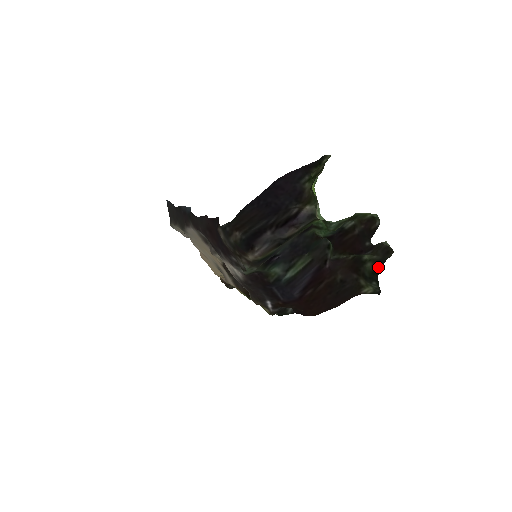
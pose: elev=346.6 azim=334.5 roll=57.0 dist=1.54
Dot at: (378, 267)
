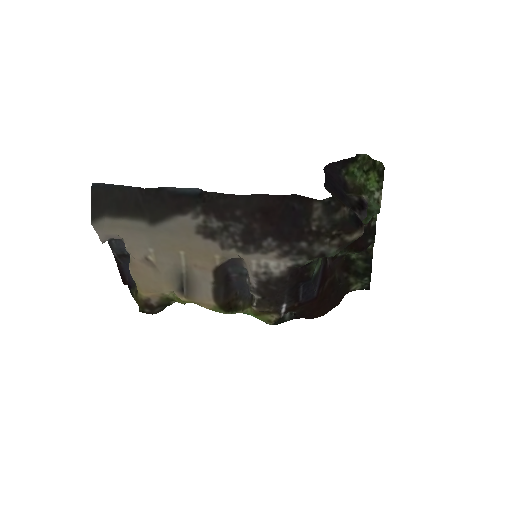
Dot at: (369, 264)
